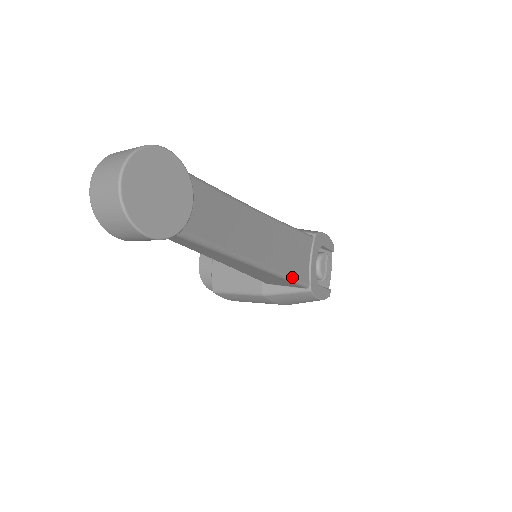
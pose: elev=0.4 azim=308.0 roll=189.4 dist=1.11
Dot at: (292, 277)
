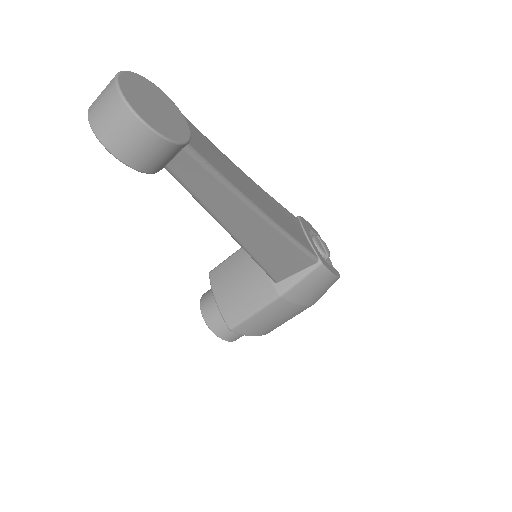
Dot at: (299, 243)
